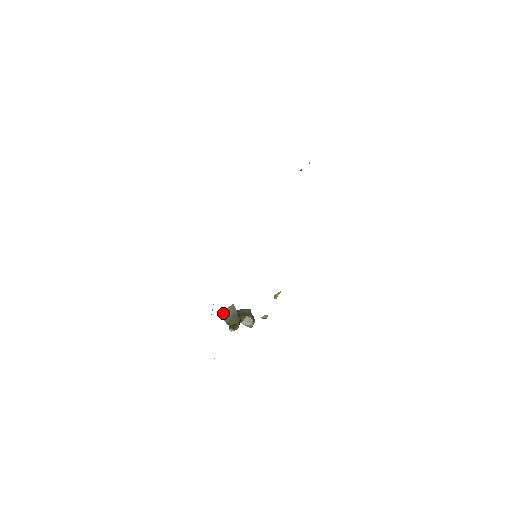
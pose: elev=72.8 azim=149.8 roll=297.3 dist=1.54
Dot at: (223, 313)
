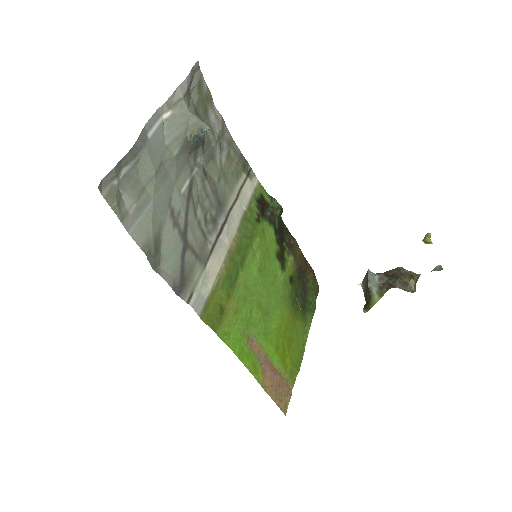
Dot at: (363, 283)
